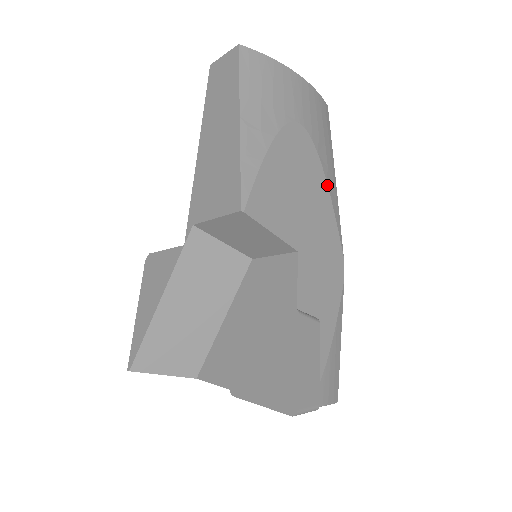
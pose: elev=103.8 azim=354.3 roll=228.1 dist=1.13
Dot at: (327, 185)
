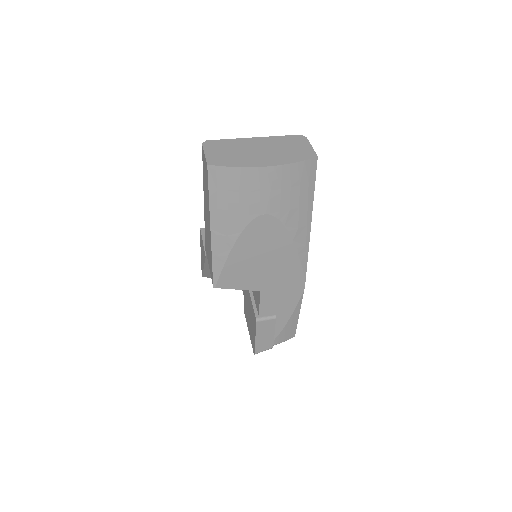
Dot at: (293, 243)
